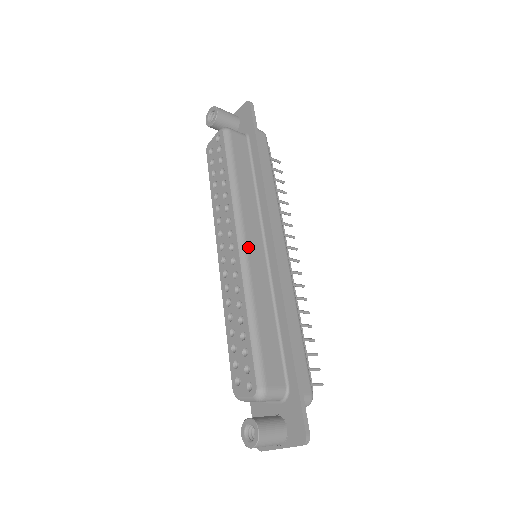
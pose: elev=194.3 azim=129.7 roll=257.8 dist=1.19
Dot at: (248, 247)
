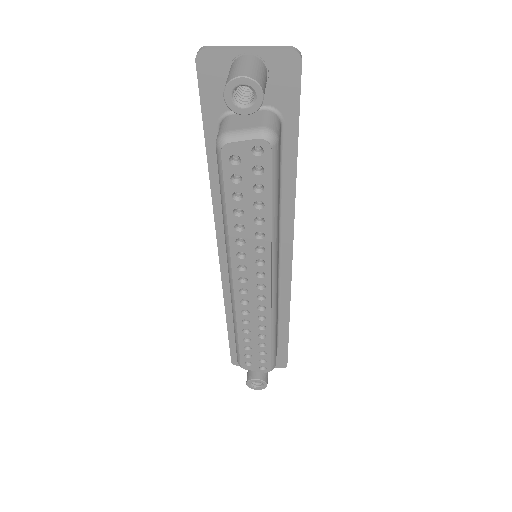
Dot at: occluded
